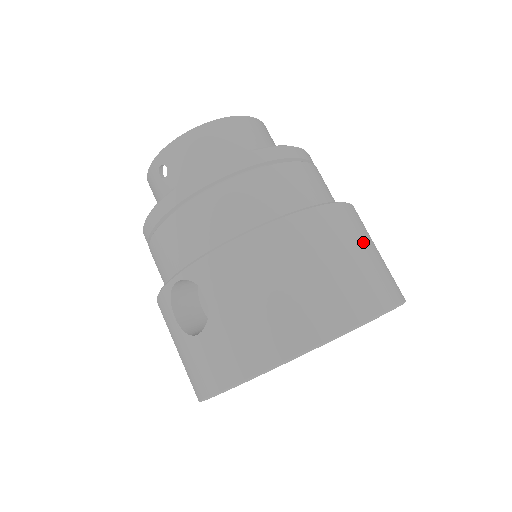
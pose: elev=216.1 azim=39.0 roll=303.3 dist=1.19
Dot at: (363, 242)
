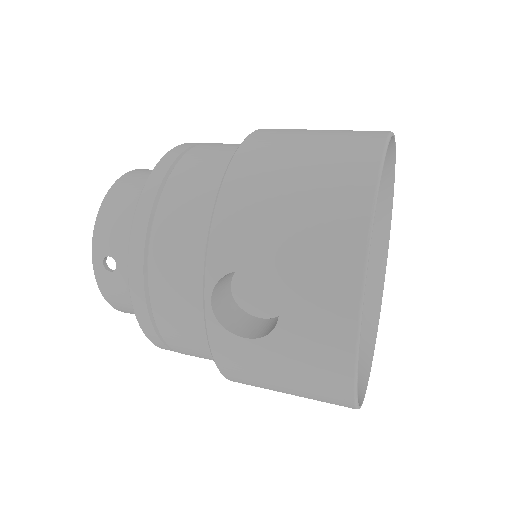
Dot at: occluded
